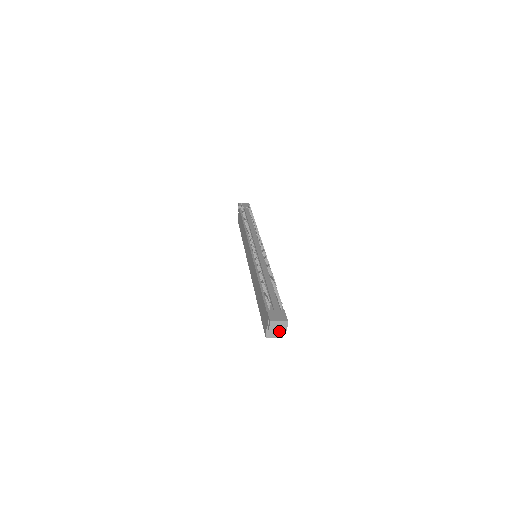
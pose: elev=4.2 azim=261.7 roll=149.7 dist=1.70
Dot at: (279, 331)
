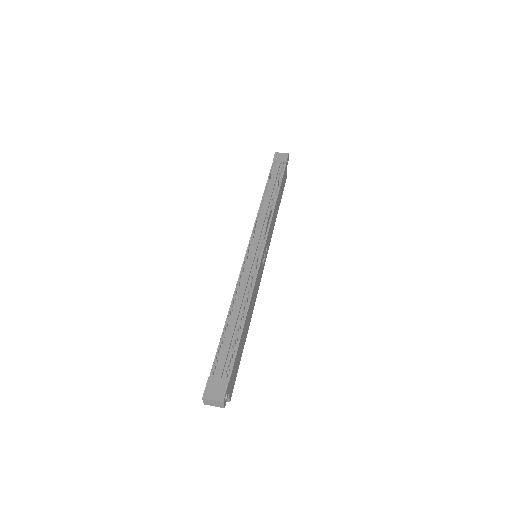
Dot at: occluded
